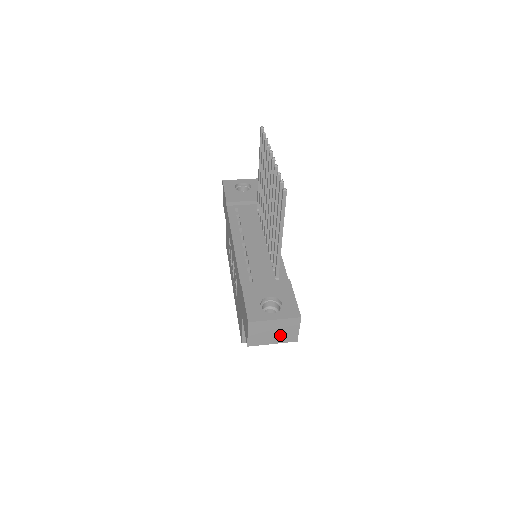
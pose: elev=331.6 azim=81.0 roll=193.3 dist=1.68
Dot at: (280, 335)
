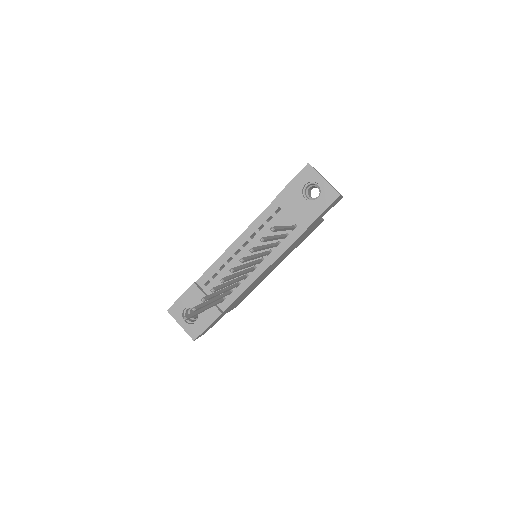
Dot at: occluded
